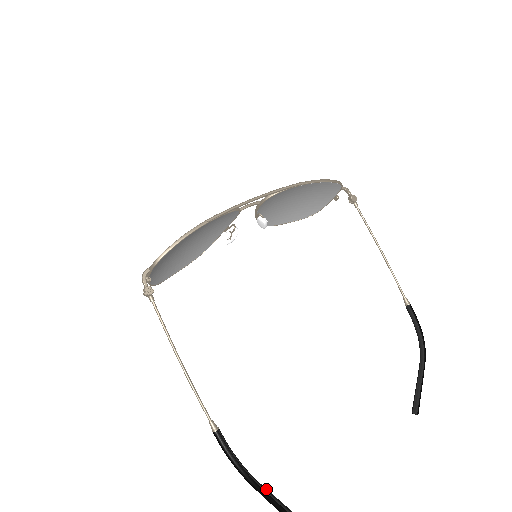
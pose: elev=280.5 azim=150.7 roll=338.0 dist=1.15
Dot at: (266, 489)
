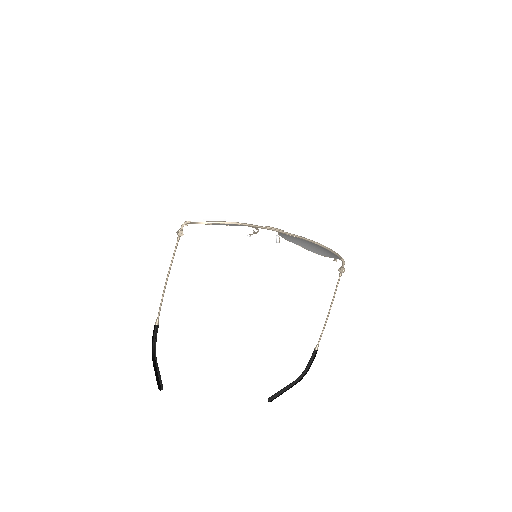
Dot at: (158, 368)
